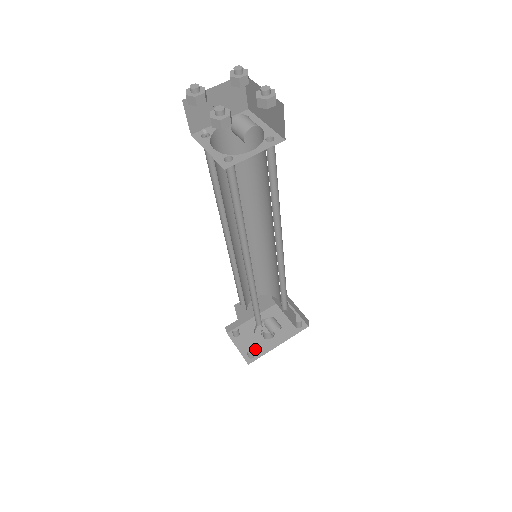
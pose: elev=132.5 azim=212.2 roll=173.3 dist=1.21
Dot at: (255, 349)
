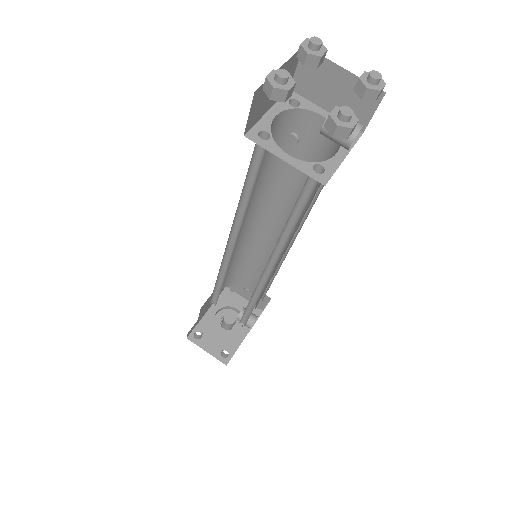
Dot at: (226, 346)
